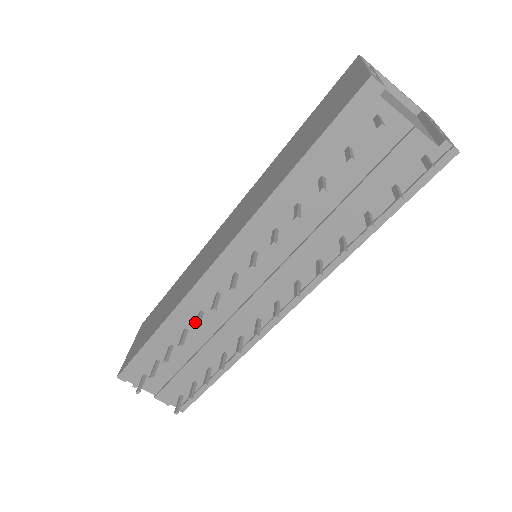
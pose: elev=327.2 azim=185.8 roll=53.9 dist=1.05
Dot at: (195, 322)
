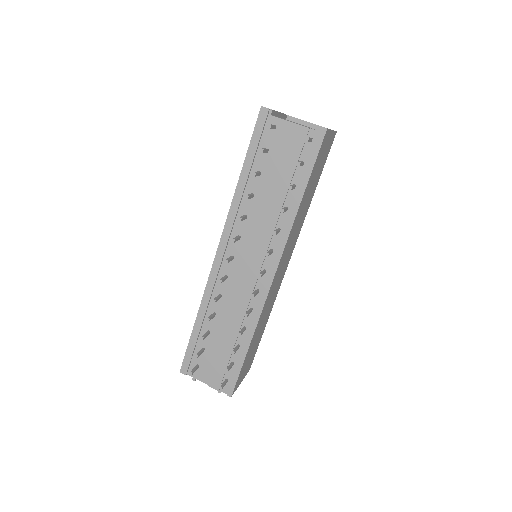
Dot at: (219, 305)
